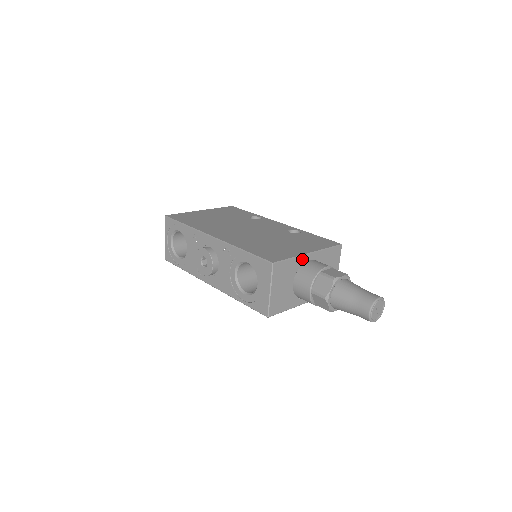
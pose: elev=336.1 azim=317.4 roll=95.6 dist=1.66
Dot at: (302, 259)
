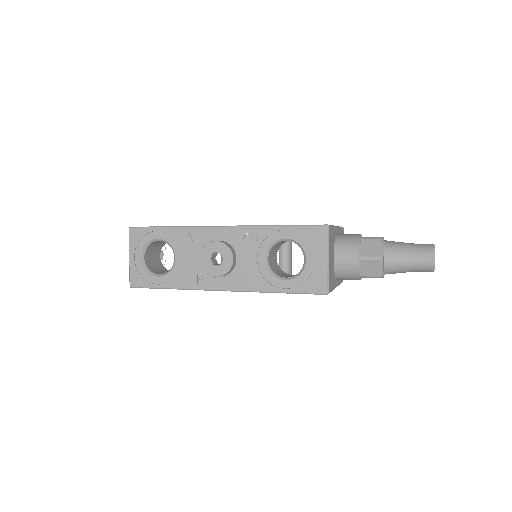
Dot at: (335, 230)
